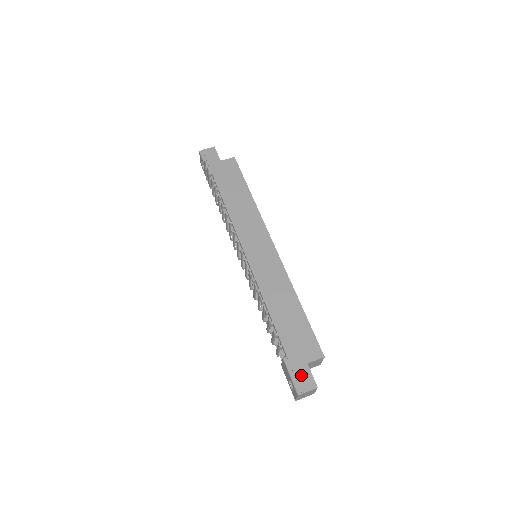
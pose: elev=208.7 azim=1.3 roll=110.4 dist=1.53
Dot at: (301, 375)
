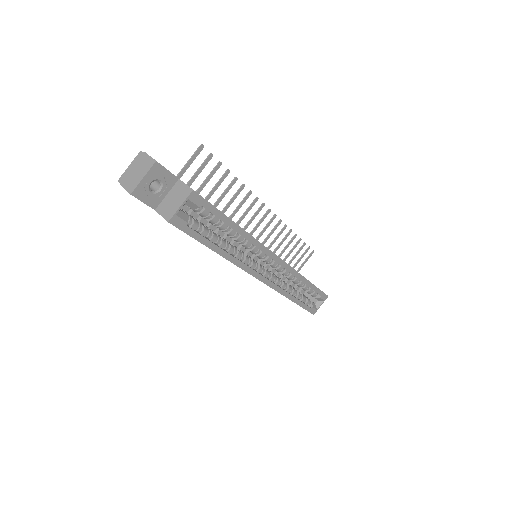
Dot at: occluded
